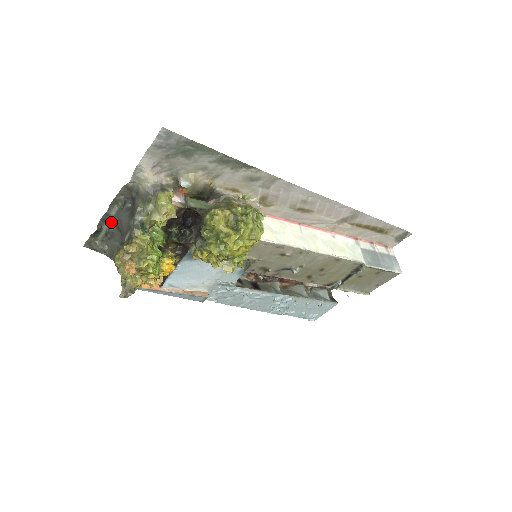
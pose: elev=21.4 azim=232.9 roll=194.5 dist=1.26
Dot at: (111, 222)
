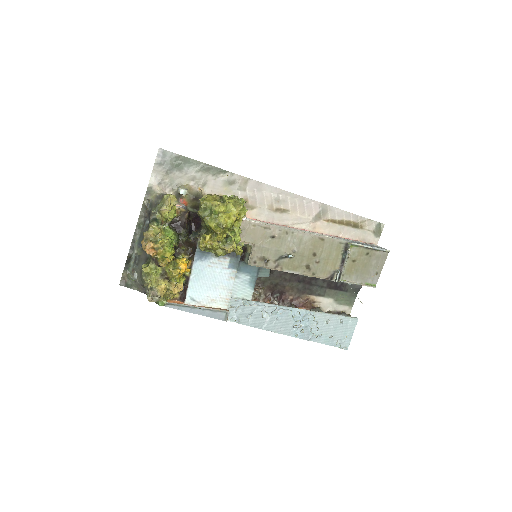
Dot at: (137, 247)
